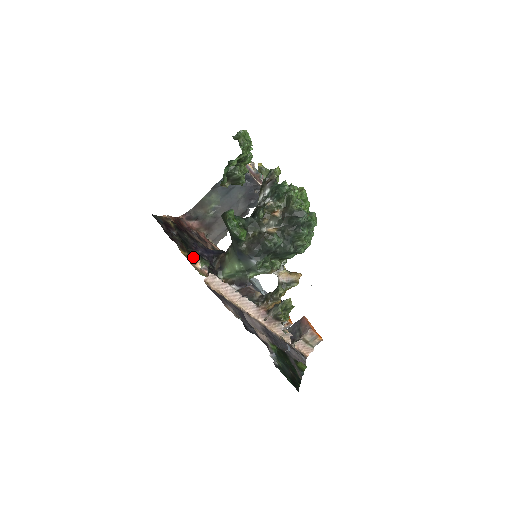
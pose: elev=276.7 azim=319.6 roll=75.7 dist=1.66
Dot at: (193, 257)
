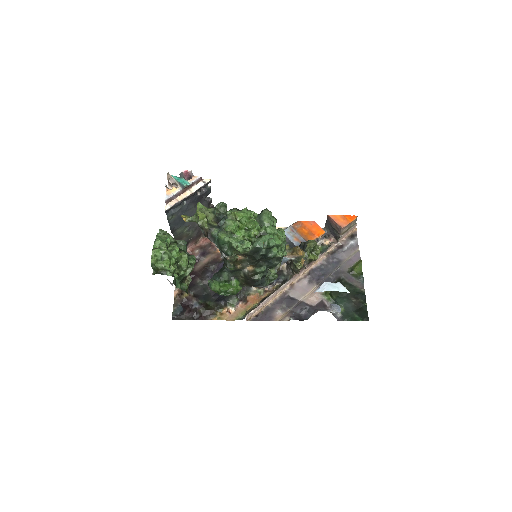
Dot at: (223, 309)
